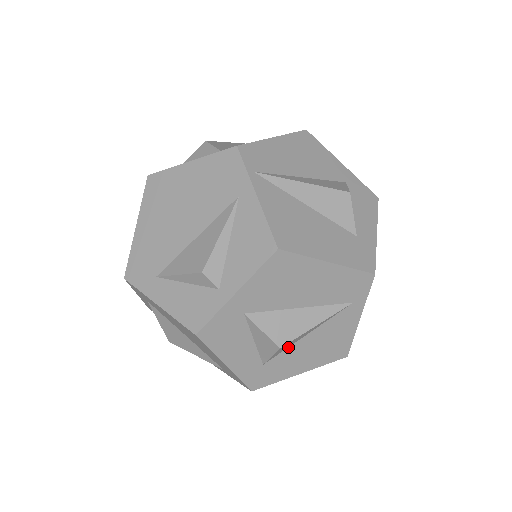
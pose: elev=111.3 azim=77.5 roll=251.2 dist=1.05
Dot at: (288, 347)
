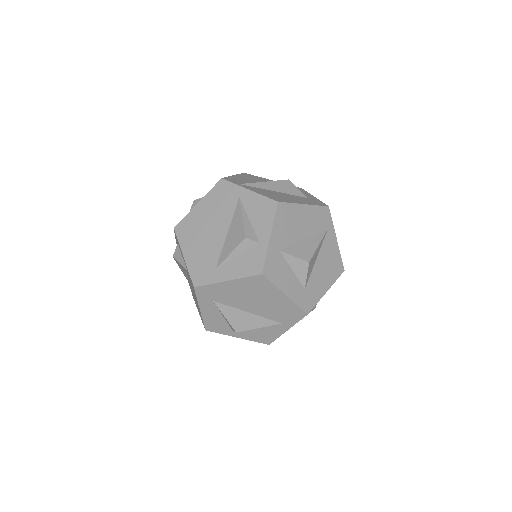
Dot at: (311, 271)
